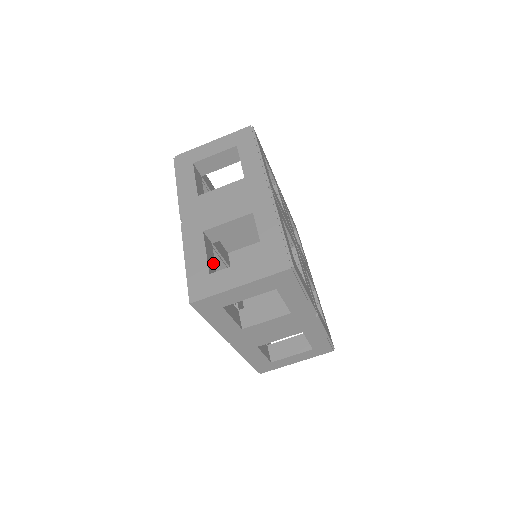
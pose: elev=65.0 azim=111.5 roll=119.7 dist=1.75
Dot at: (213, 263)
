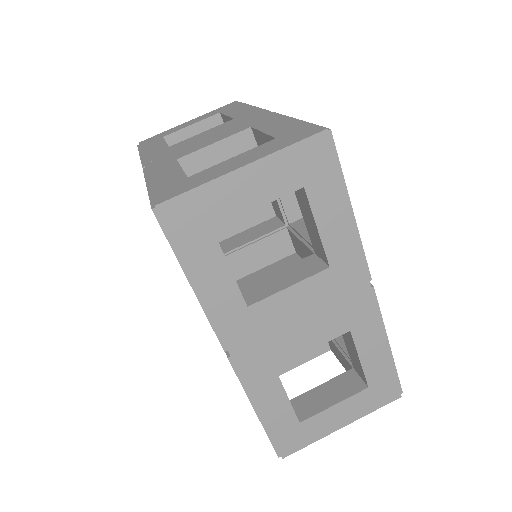
Dot at: occluded
